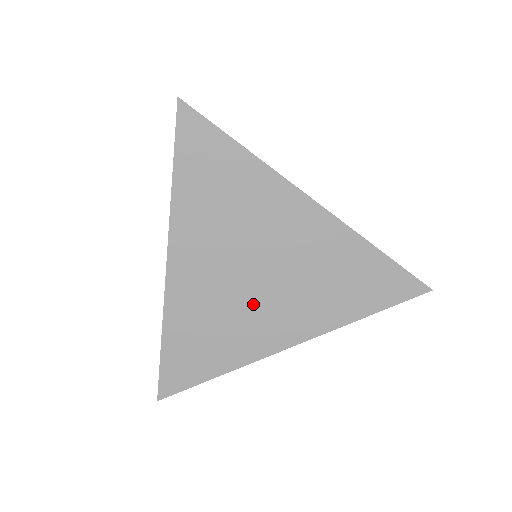
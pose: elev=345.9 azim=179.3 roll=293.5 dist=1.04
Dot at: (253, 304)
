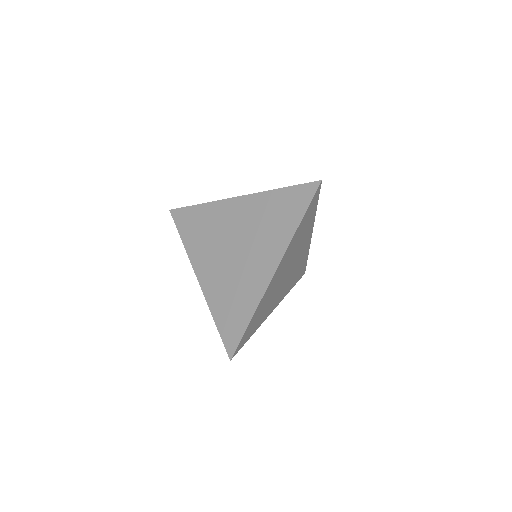
Dot at: (243, 266)
